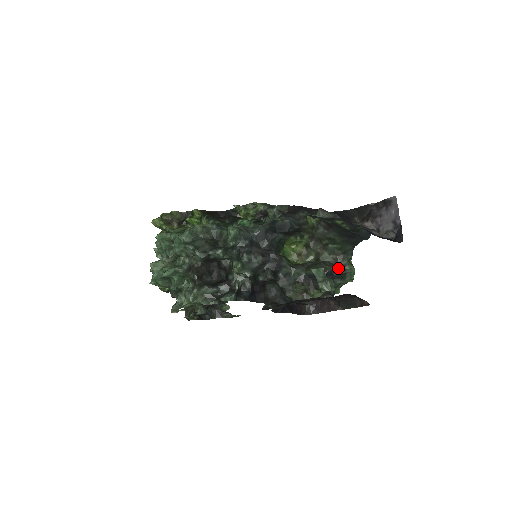
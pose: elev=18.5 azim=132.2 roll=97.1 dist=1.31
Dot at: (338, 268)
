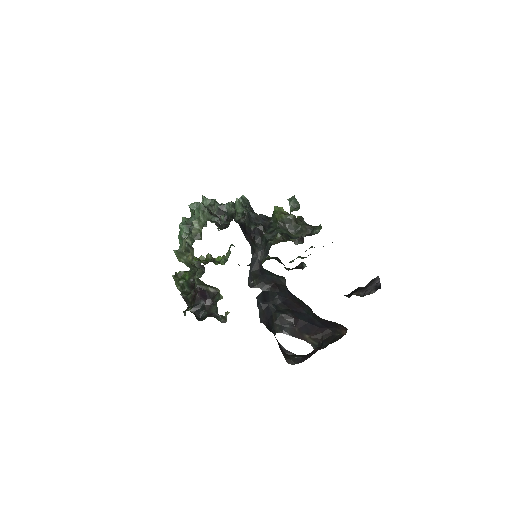
Dot at: (311, 233)
